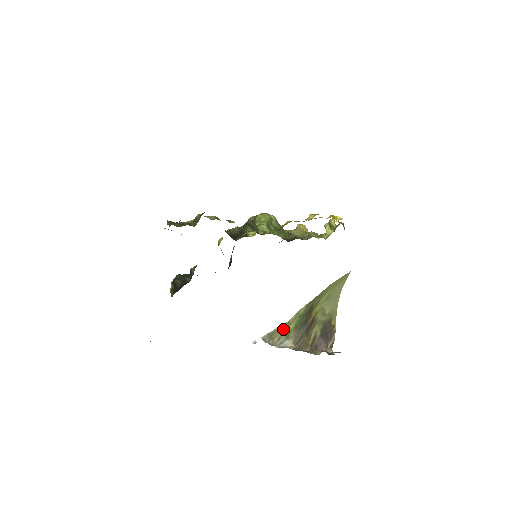
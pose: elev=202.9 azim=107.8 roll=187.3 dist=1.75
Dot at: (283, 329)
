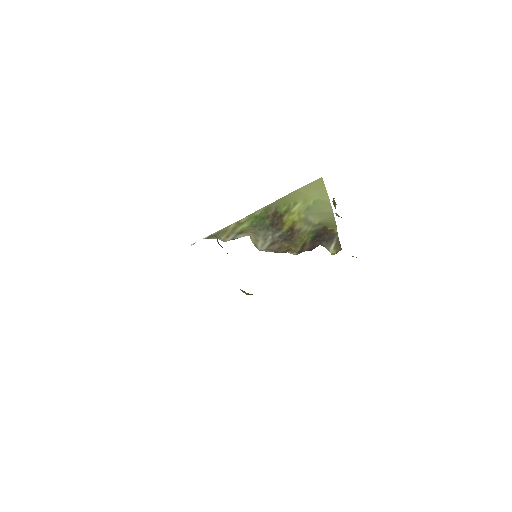
Dot at: (232, 228)
